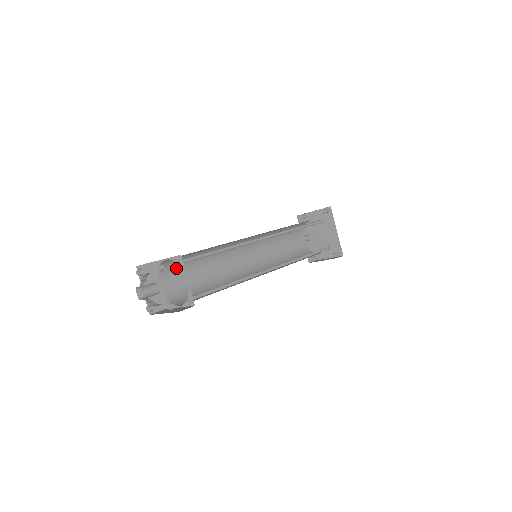
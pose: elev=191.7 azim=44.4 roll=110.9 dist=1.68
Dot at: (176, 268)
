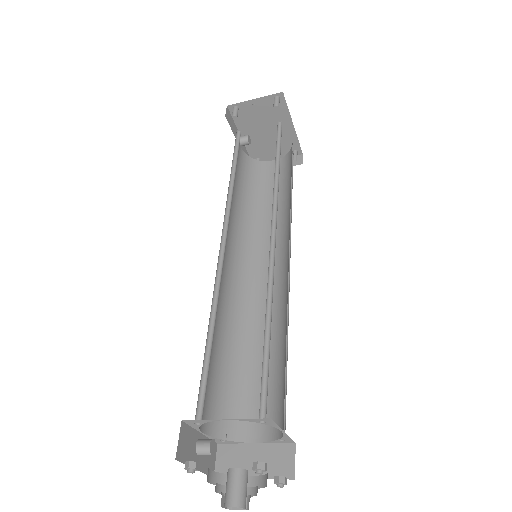
Dot at: (204, 387)
